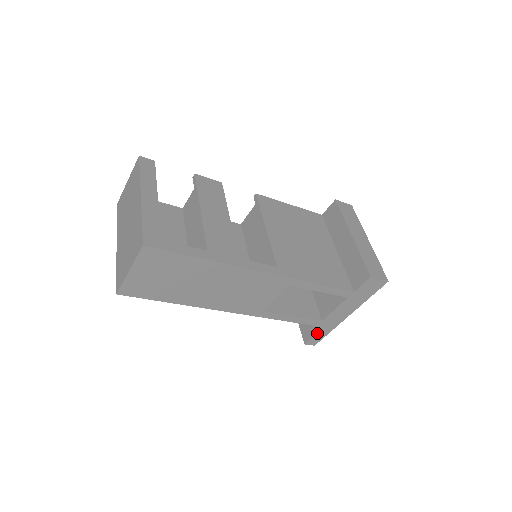
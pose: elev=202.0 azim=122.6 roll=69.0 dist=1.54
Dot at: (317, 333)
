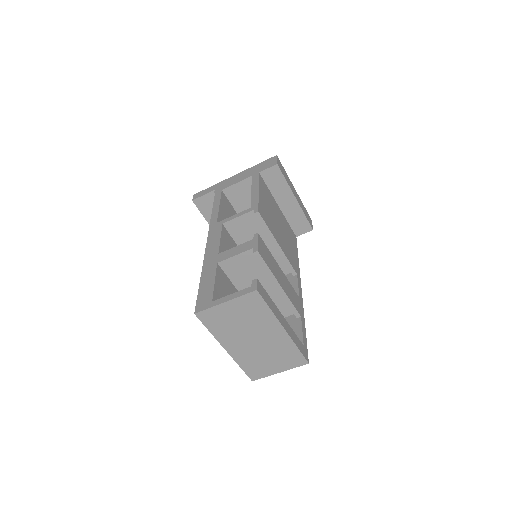
Dot at: occluded
